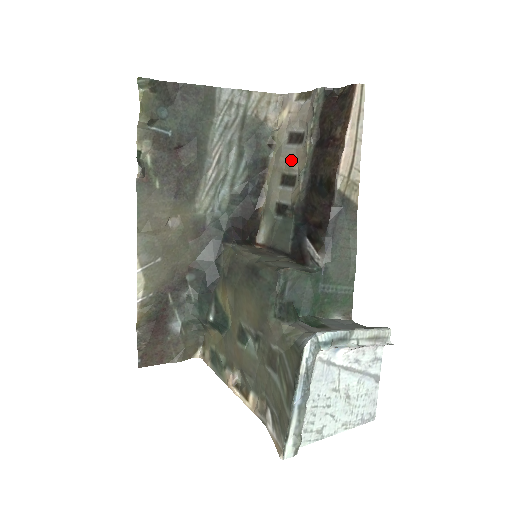
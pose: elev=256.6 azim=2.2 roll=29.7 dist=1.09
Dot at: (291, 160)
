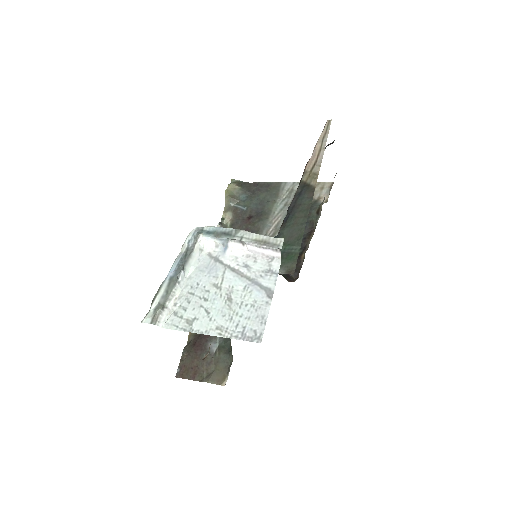
Dot at: occluded
